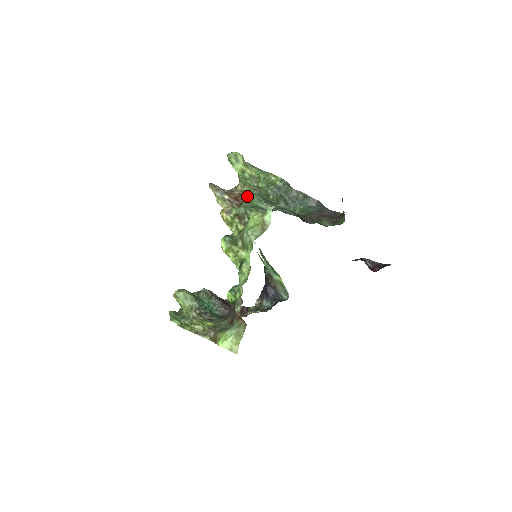
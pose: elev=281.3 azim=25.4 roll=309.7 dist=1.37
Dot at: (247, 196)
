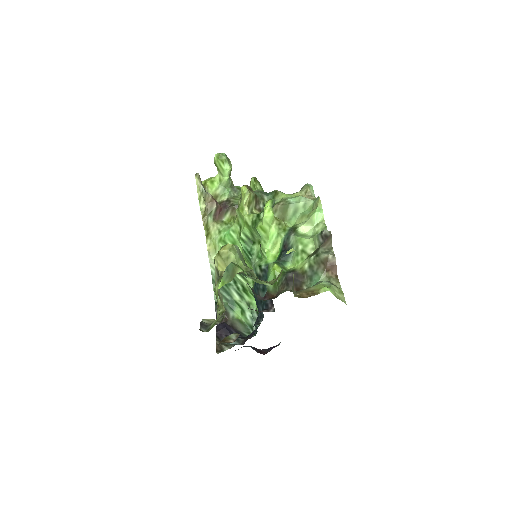
Dot at: (257, 186)
